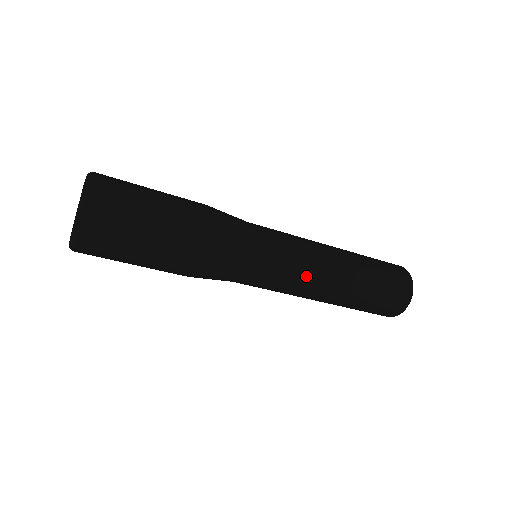
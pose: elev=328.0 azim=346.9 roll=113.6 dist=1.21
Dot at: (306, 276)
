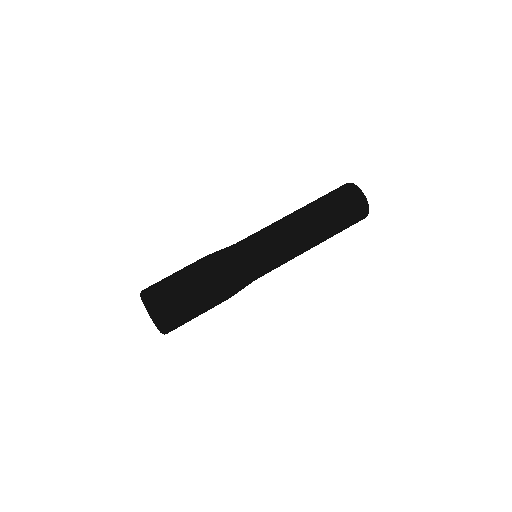
Dot at: (290, 247)
